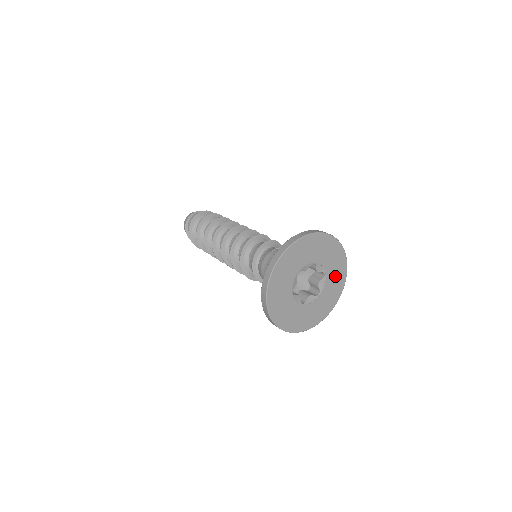
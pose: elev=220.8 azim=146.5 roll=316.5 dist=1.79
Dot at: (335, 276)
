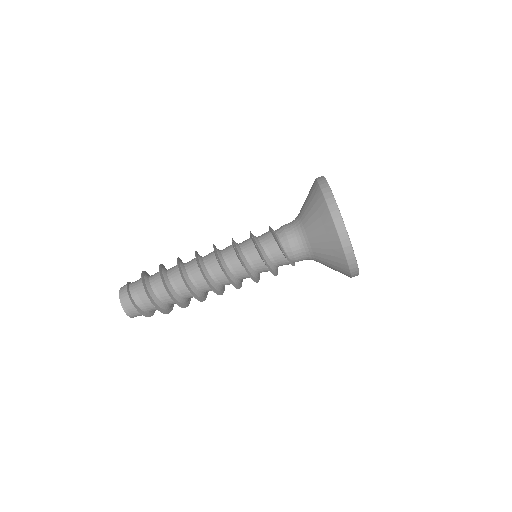
Dot at: occluded
